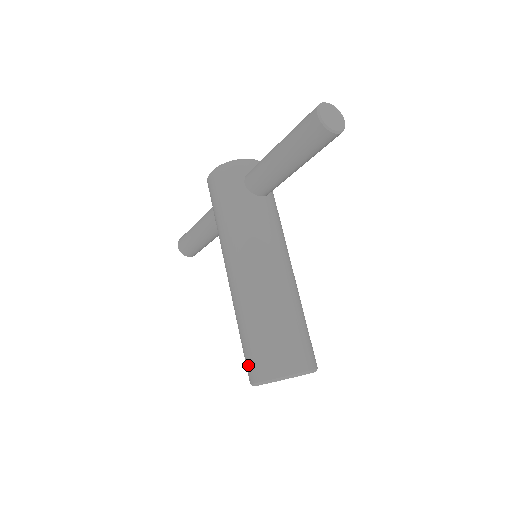
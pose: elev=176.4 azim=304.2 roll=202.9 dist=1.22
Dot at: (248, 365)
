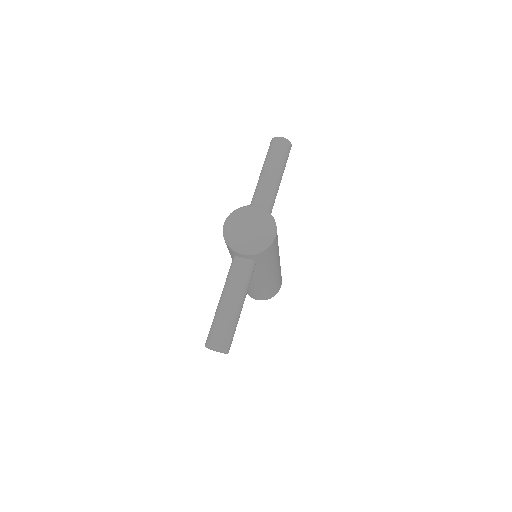
Dot at: occluded
